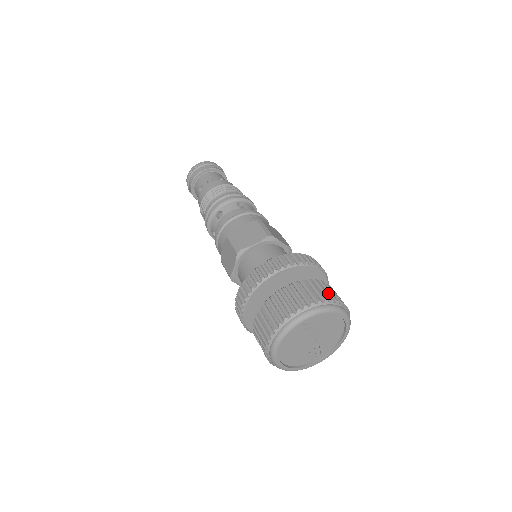
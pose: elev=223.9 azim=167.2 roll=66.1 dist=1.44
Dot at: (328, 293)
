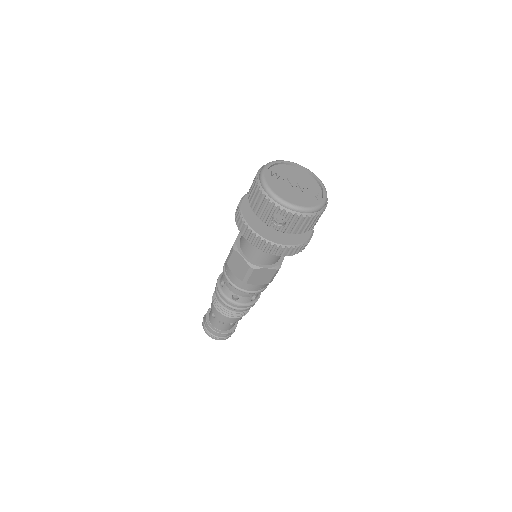
Dot at: occluded
